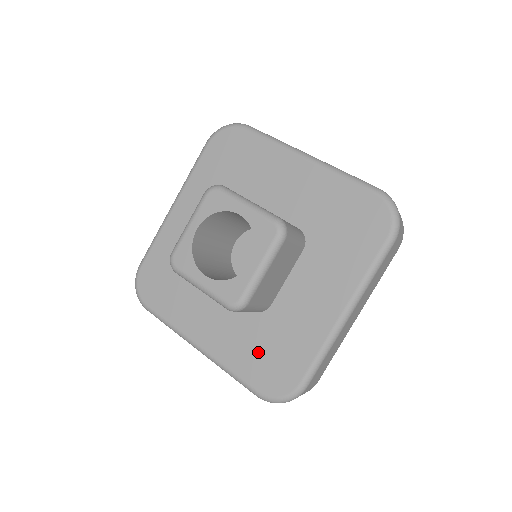
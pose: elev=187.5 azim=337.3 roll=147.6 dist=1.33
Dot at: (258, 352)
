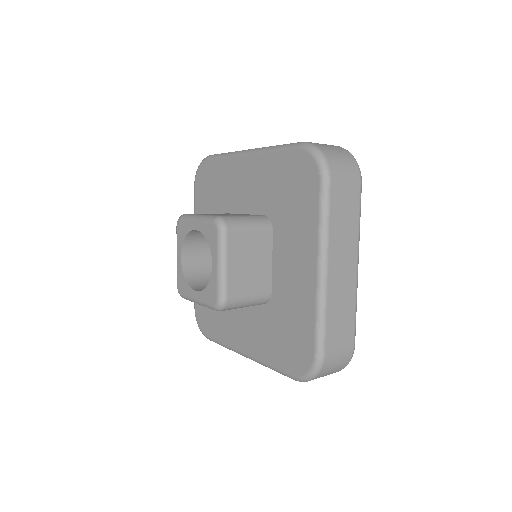
Dot at: (279, 339)
